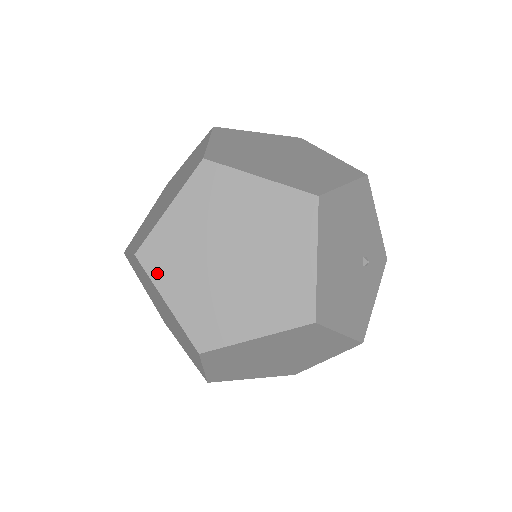
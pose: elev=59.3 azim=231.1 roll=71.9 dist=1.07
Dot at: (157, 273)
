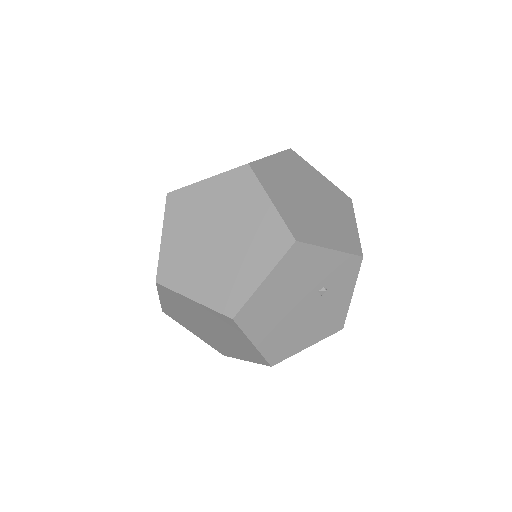
Dot at: (179, 322)
